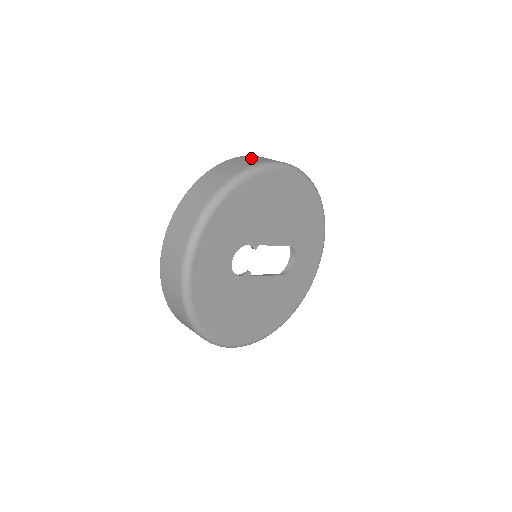
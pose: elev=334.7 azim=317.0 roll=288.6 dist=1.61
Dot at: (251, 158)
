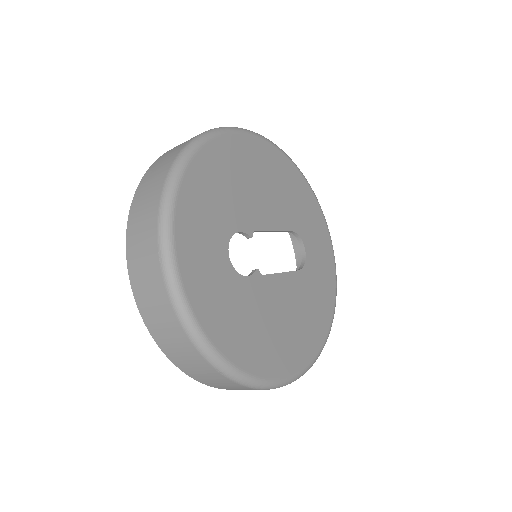
Dot at: occluded
